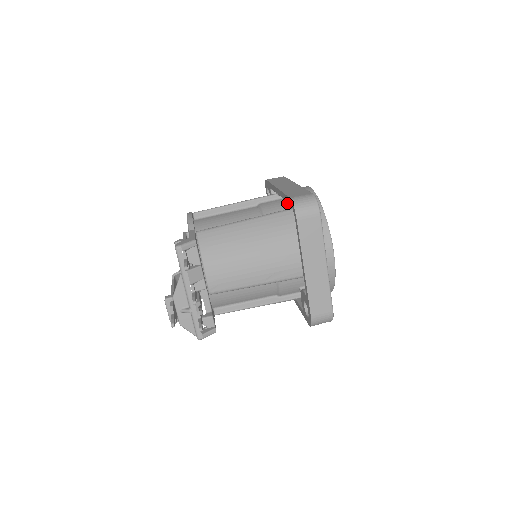
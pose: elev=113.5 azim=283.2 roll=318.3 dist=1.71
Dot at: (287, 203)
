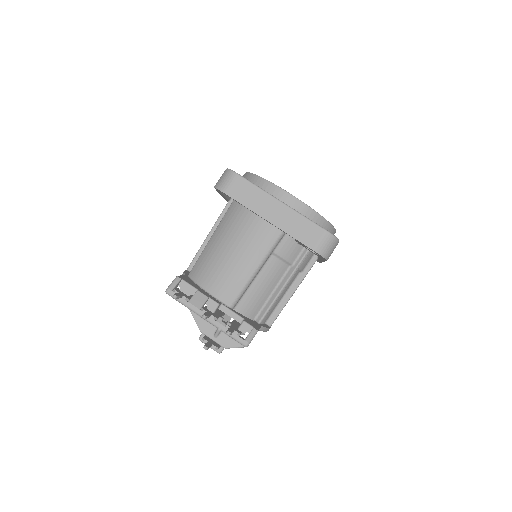
Dot at: occluded
